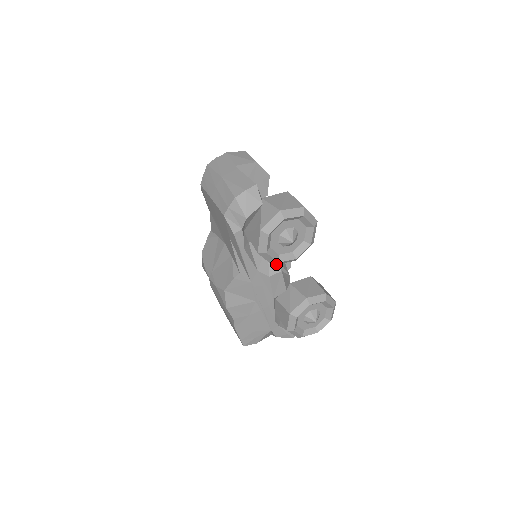
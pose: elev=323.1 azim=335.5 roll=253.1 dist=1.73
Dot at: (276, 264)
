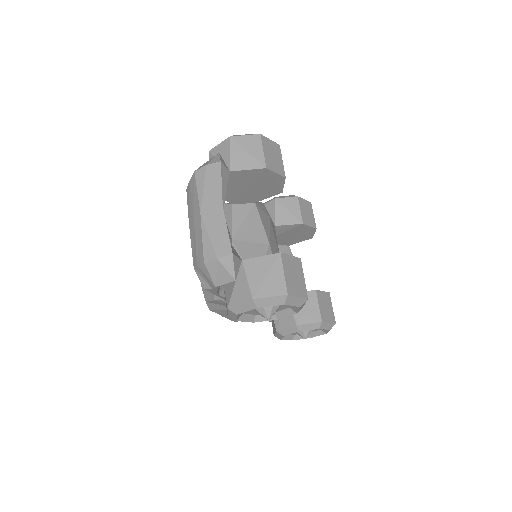
Dot at: occluded
